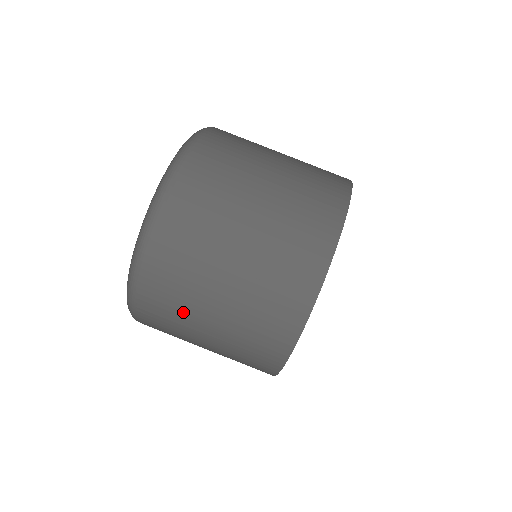
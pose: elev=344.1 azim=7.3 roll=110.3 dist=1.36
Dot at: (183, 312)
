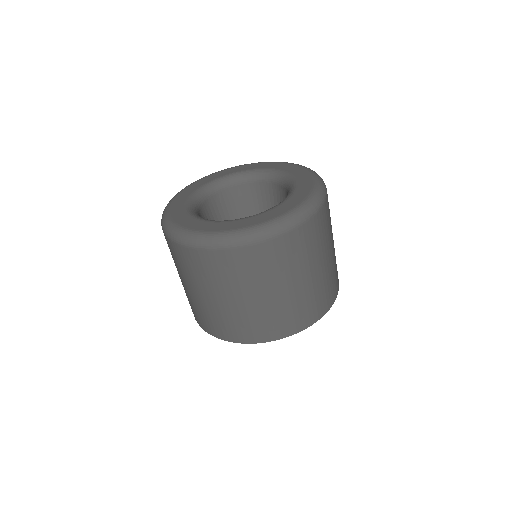
Dot at: occluded
